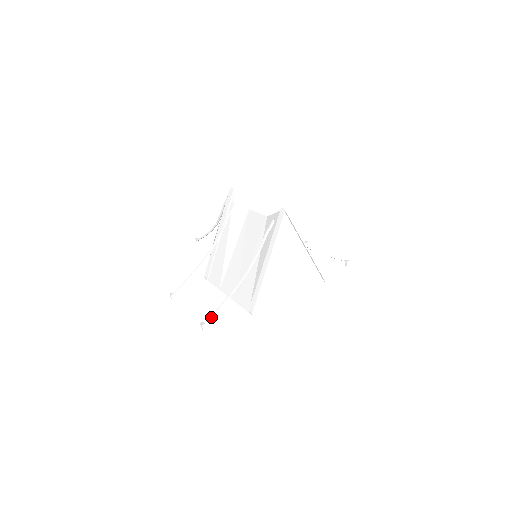
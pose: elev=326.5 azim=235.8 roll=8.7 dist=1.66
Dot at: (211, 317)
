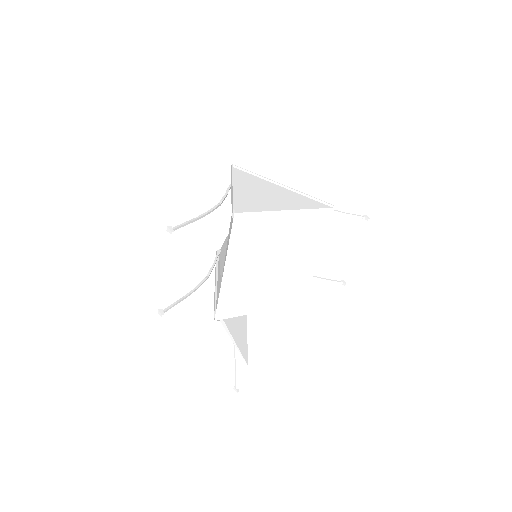
Dot at: (180, 225)
